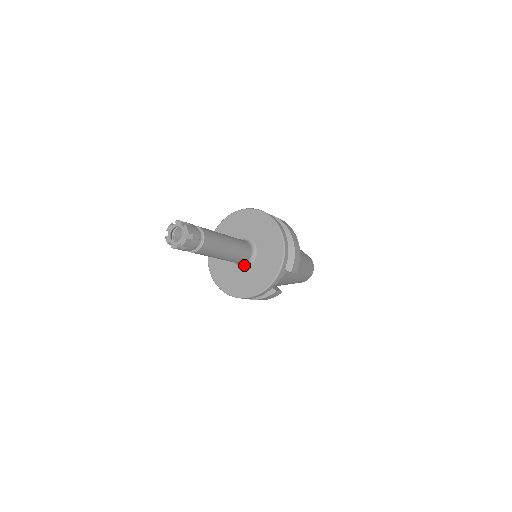
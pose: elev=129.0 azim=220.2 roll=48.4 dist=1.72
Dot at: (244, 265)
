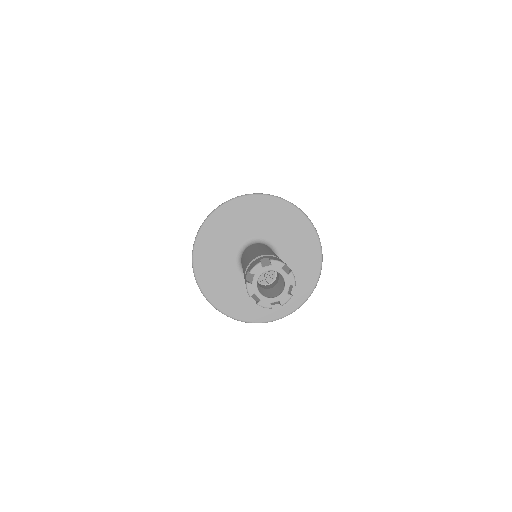
Dot at: (242, 269)
